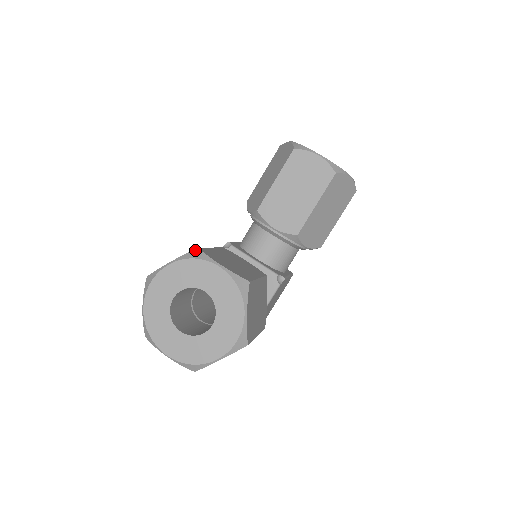
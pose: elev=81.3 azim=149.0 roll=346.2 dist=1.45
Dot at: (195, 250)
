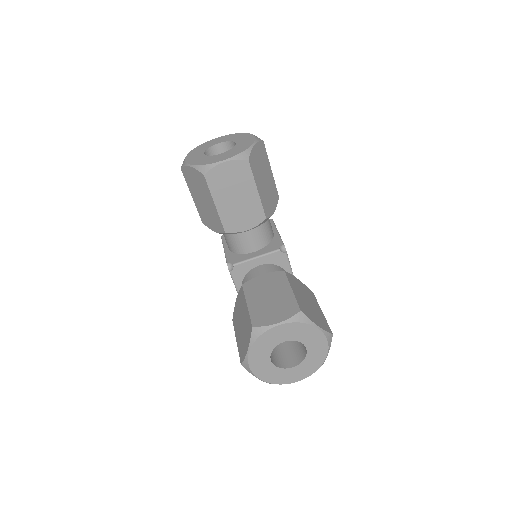
Dot at: (253, 330)
